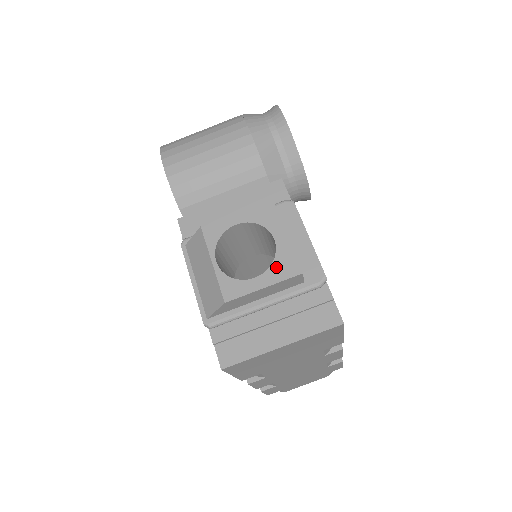
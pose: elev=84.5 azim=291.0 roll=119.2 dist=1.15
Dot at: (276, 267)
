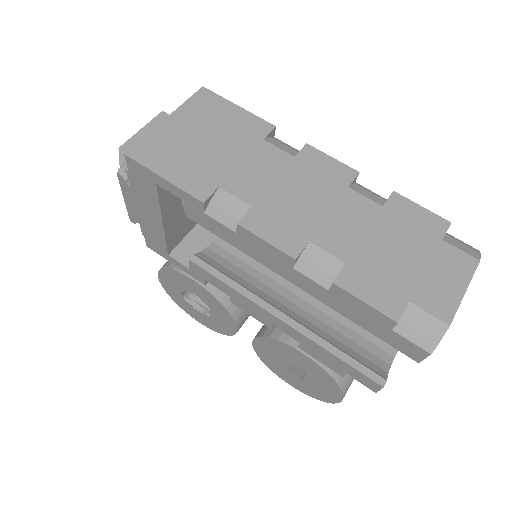
Dot at: occluded
